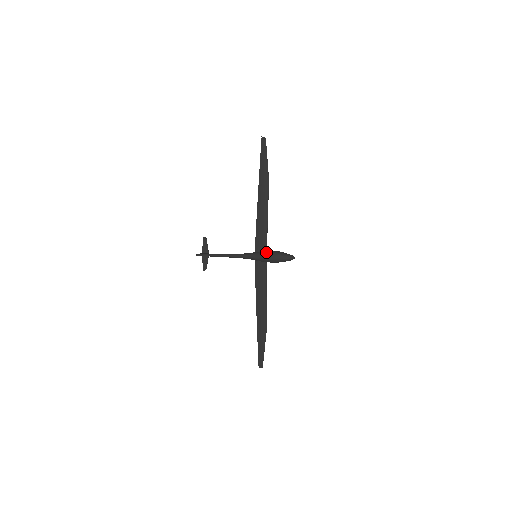
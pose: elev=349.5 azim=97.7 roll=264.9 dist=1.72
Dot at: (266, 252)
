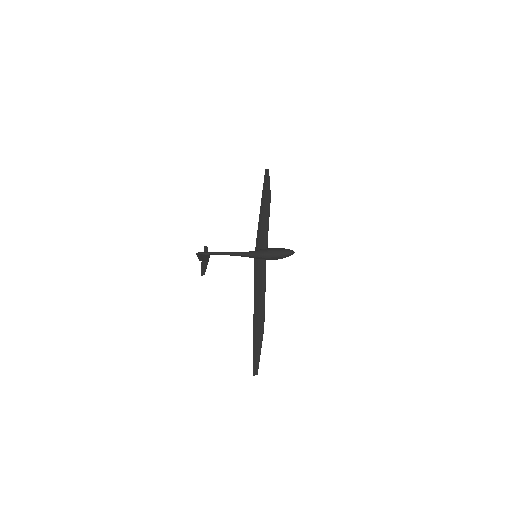
Dot at: (266, 248)
